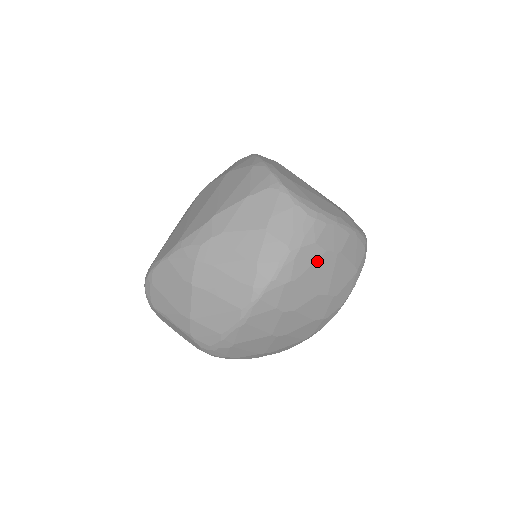
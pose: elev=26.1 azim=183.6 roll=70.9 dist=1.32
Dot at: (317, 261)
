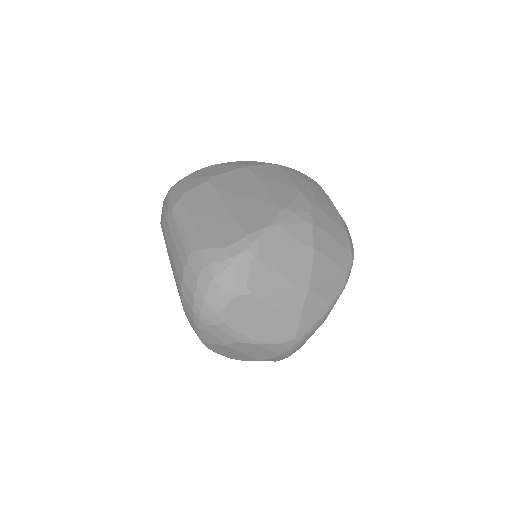
Dot at: occluded
